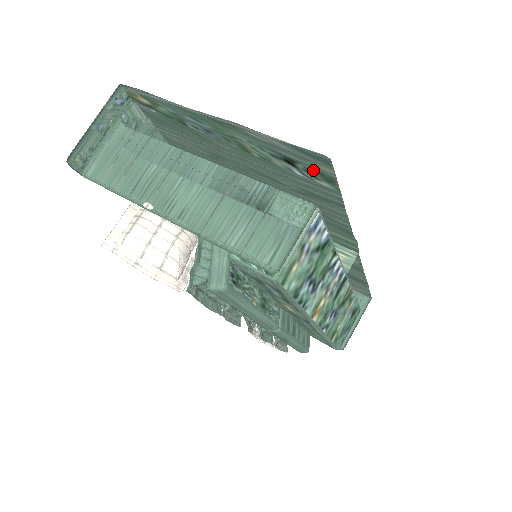
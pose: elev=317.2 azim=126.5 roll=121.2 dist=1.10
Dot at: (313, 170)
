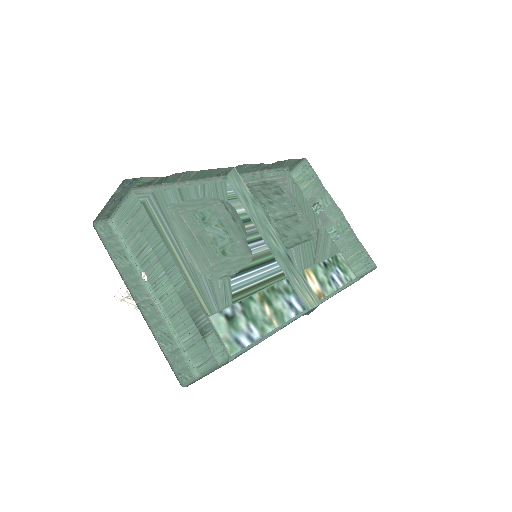
Dot at: occluded
